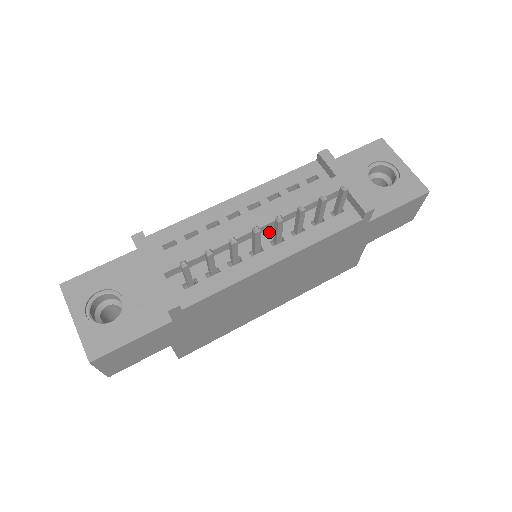
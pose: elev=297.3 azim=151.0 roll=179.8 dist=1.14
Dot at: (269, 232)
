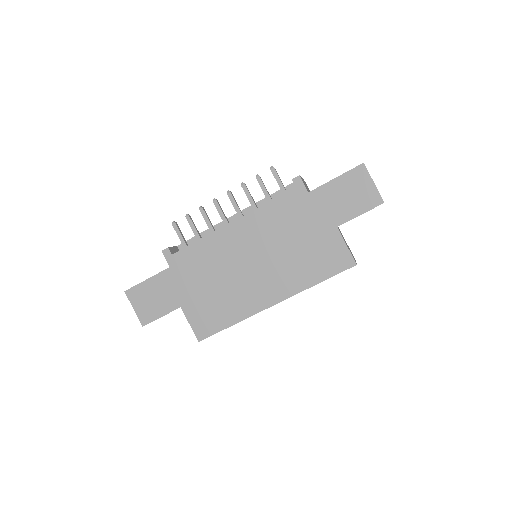
Dot at: occluded
